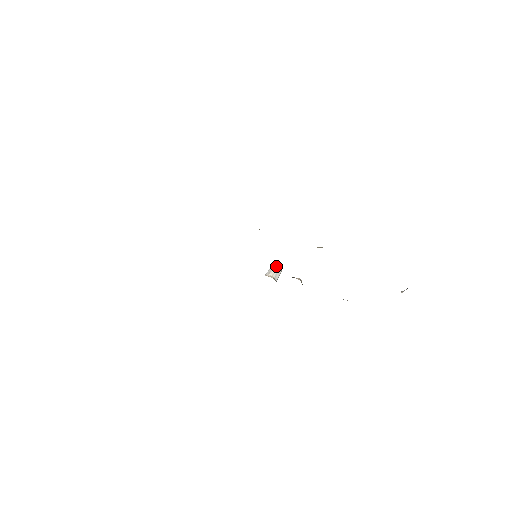
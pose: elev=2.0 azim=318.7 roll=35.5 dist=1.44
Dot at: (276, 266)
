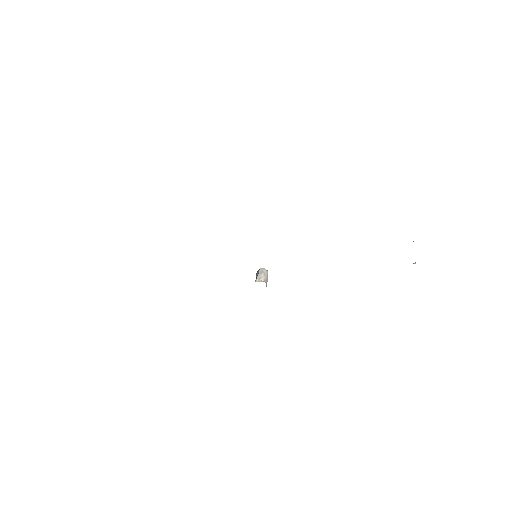
Dot at: (264, 271)
